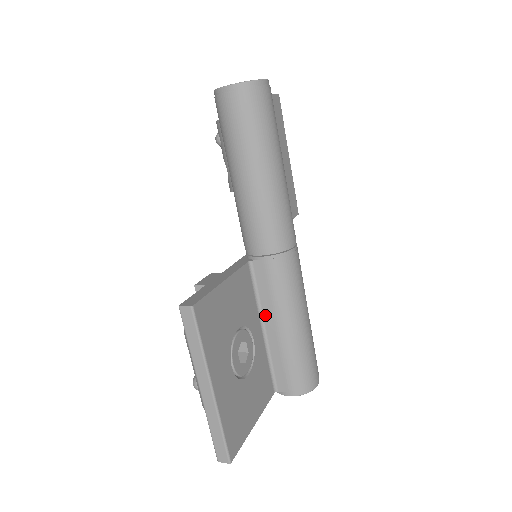
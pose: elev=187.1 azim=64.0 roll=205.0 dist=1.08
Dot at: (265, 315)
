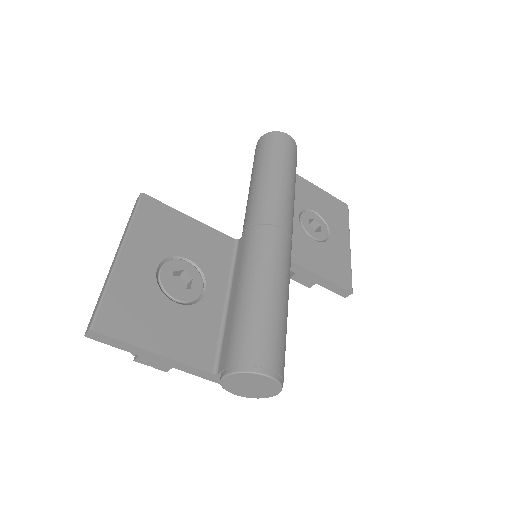
Dot at: (233, 284)
